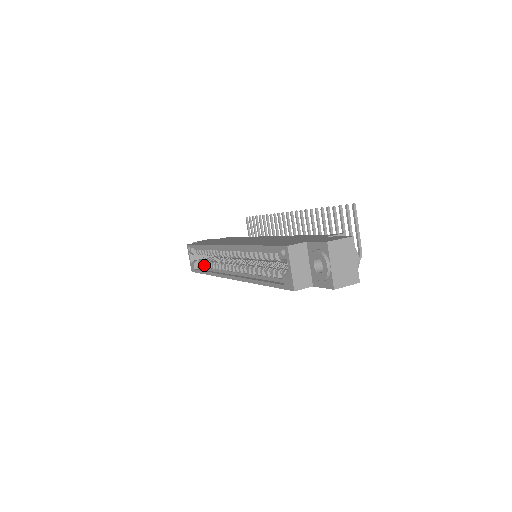
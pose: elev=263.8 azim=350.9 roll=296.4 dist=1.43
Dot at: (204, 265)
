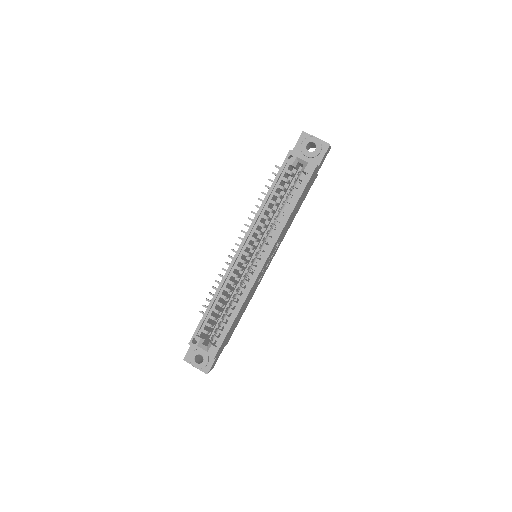
Dot at: (224, 323)
